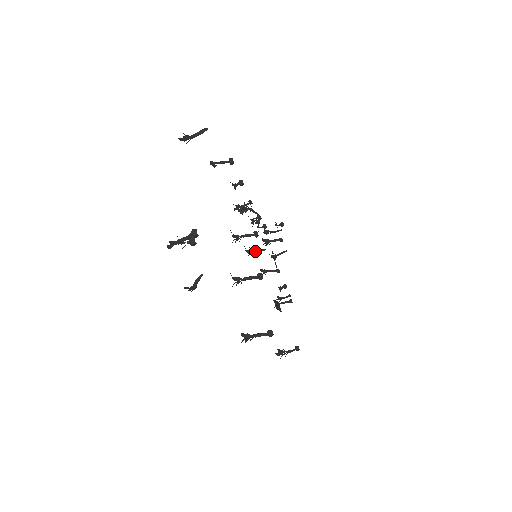
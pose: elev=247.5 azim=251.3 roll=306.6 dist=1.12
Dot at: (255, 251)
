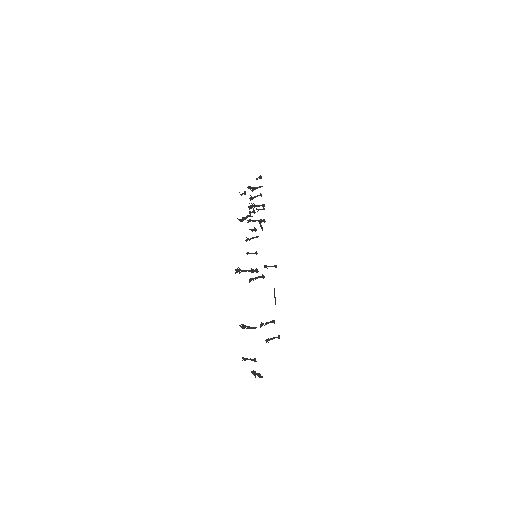
Dot at: occluded
